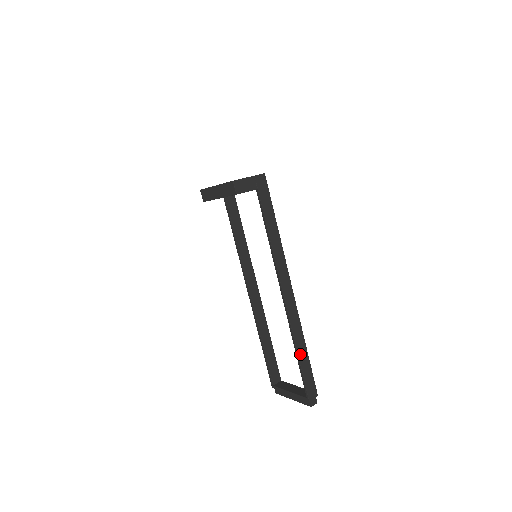
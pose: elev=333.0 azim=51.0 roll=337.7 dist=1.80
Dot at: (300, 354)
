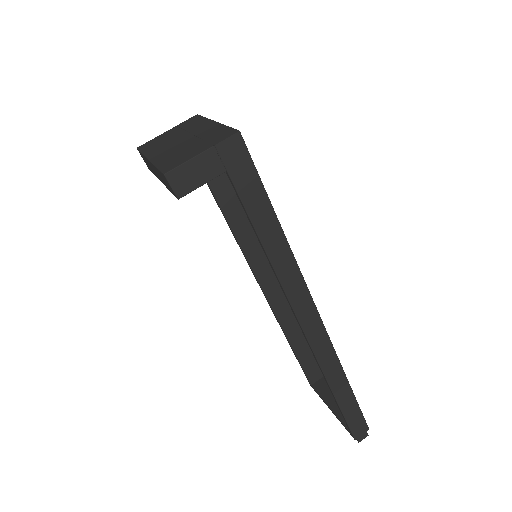
Dot at: (338, 394)
